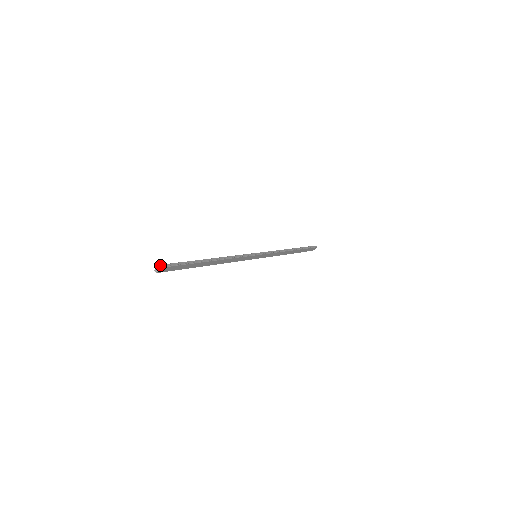
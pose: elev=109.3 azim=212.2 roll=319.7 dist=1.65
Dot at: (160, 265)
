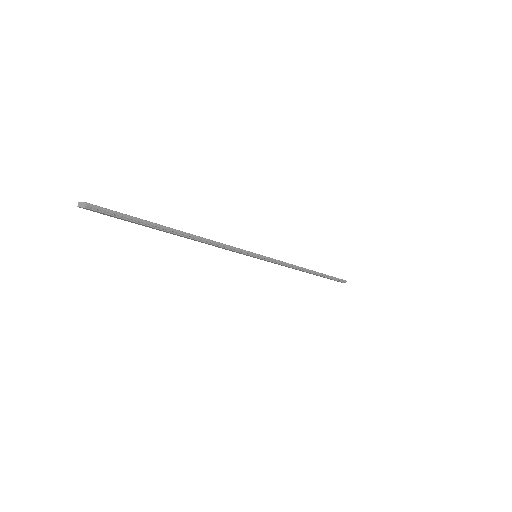
Dot at: (87, 203)
